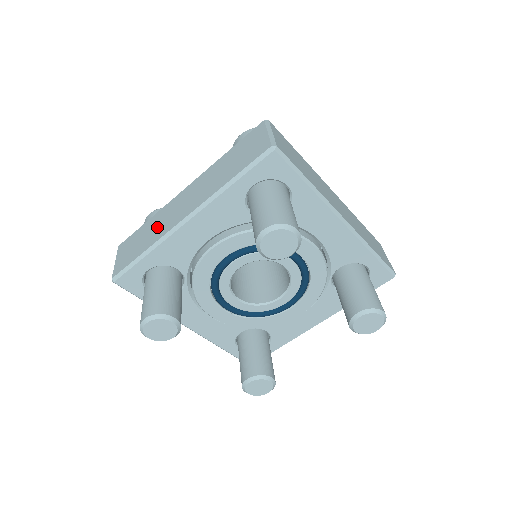
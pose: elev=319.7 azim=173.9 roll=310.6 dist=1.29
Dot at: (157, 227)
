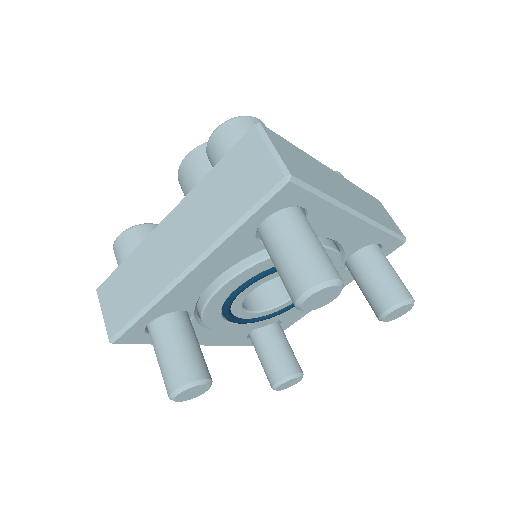
Dot at: (146, 274)
